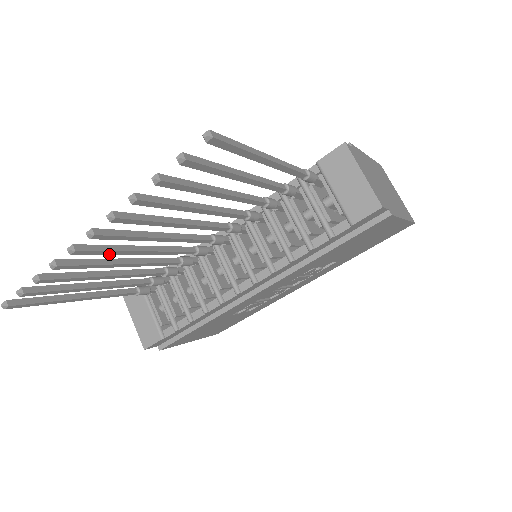
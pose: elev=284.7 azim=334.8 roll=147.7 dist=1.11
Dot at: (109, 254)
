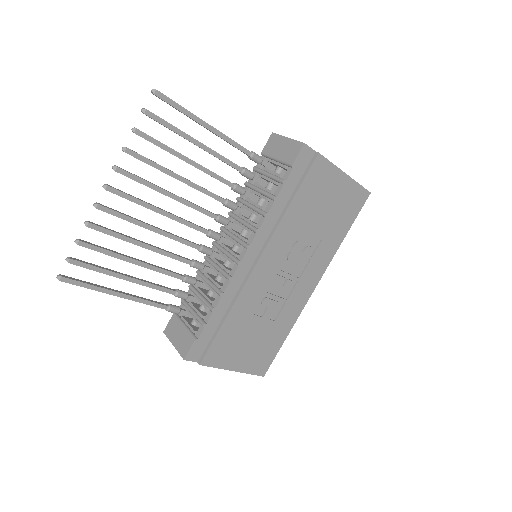
Dot at: occluded
